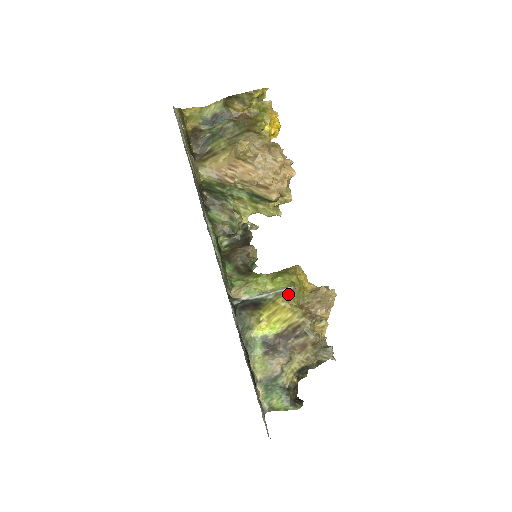
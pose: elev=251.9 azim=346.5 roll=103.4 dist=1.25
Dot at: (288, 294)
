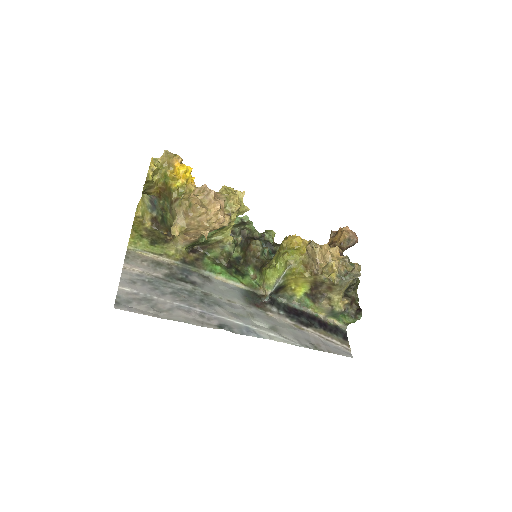
Dot at: (289, 273)
